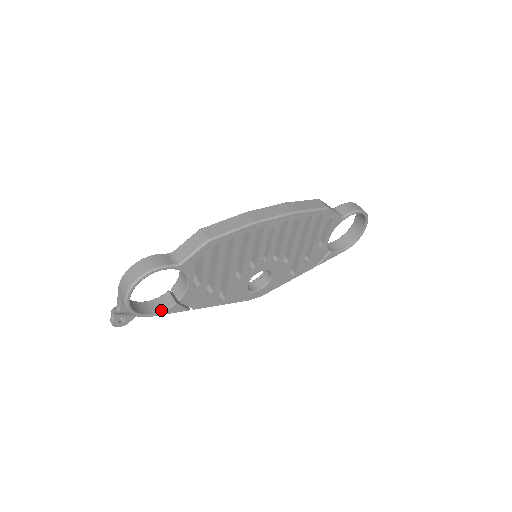
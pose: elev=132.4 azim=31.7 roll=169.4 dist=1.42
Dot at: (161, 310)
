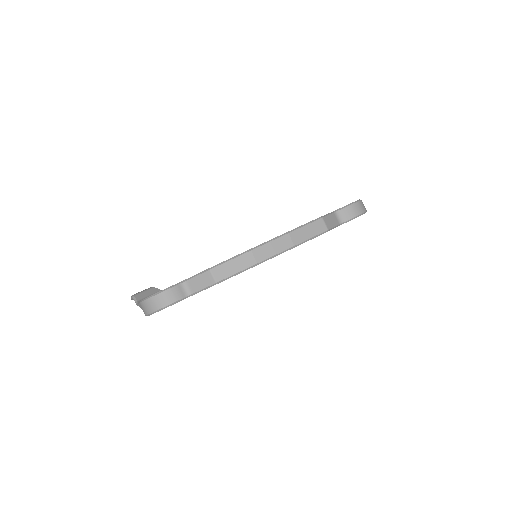
Dot at: occluded
